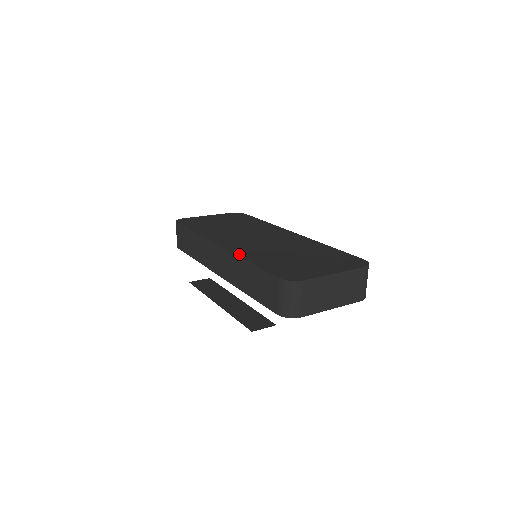
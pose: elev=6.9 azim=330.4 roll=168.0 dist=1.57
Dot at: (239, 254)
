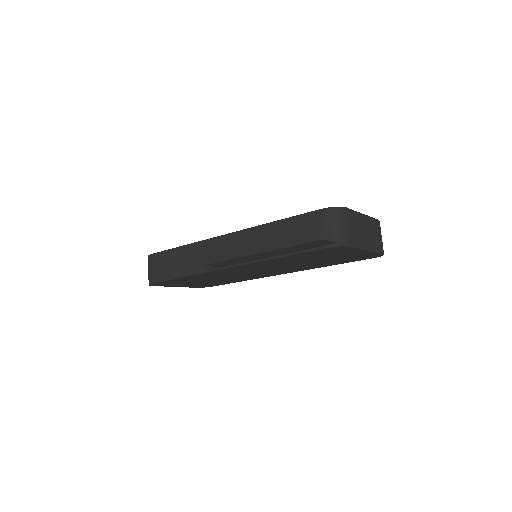
Dot at: (257, 226)
